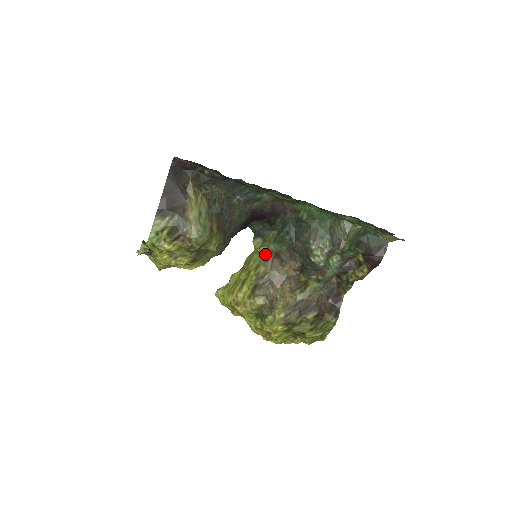
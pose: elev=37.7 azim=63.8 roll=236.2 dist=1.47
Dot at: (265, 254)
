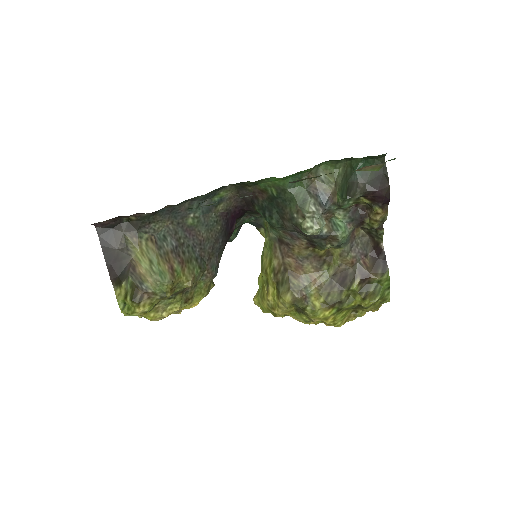
Dot at: (271, 245)
